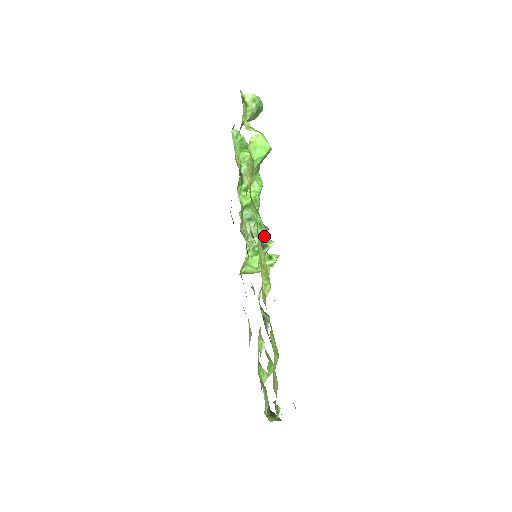
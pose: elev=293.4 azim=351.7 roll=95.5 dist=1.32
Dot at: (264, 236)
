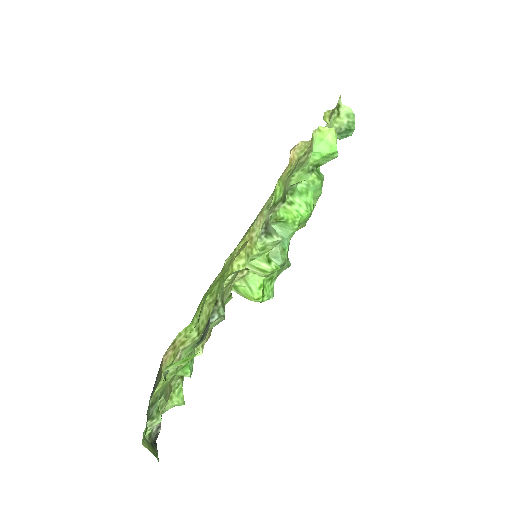
Dot at: (280, 263)
